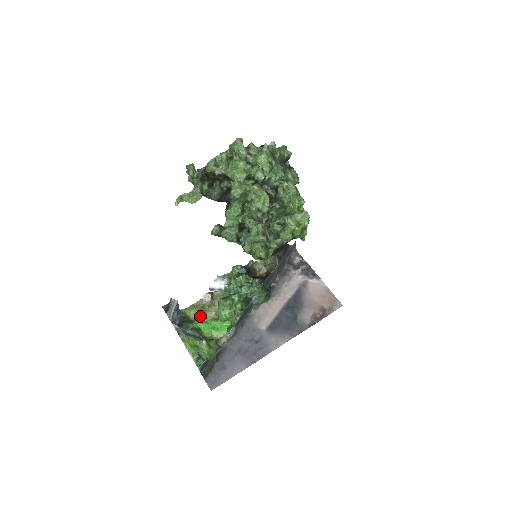
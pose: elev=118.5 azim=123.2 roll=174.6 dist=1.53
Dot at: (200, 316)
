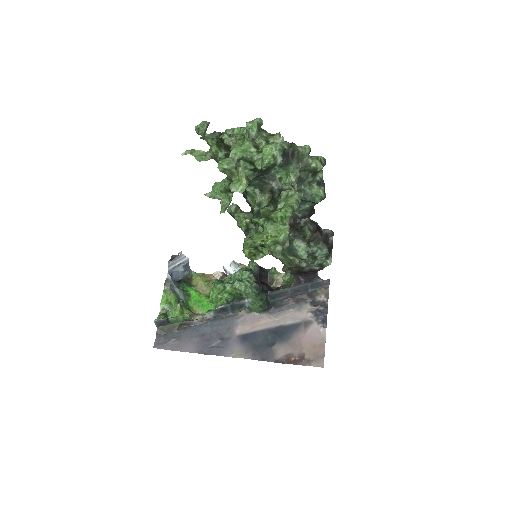
Dot at: (200, 286)
